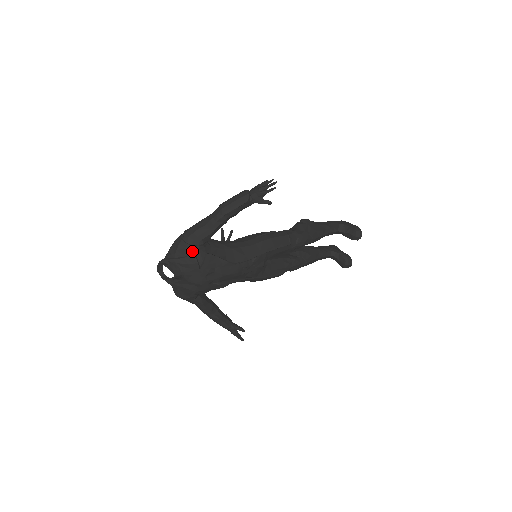
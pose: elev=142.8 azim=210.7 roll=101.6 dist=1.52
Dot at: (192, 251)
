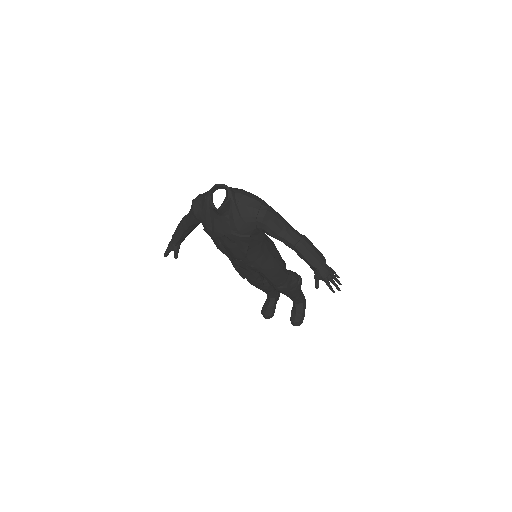
Dot at: (250, 224)
